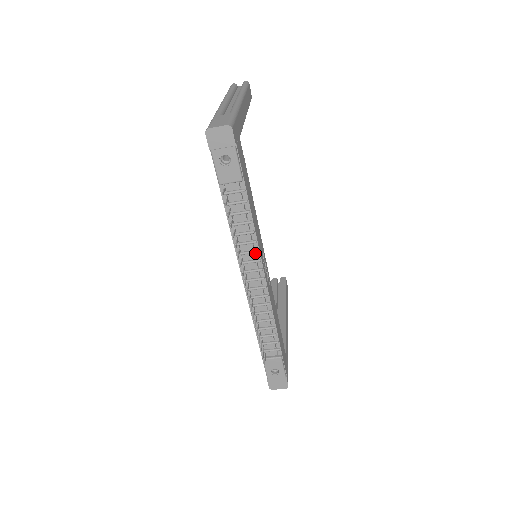
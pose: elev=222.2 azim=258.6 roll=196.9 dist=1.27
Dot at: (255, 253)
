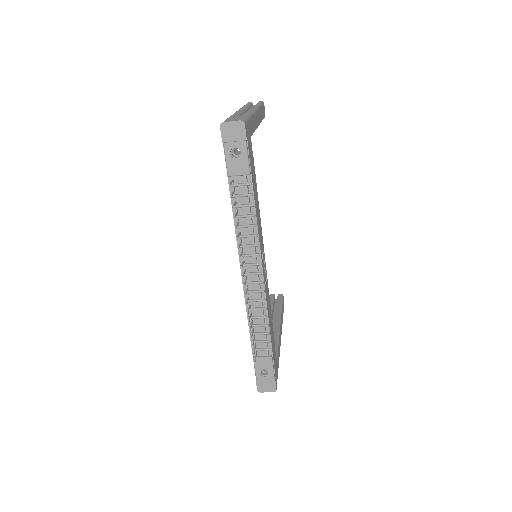
Dot at: occluded
